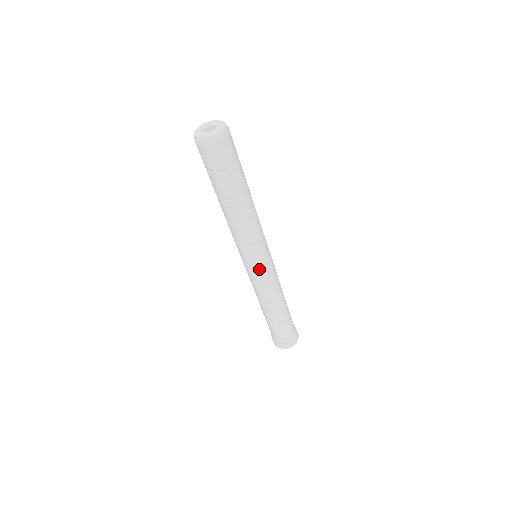
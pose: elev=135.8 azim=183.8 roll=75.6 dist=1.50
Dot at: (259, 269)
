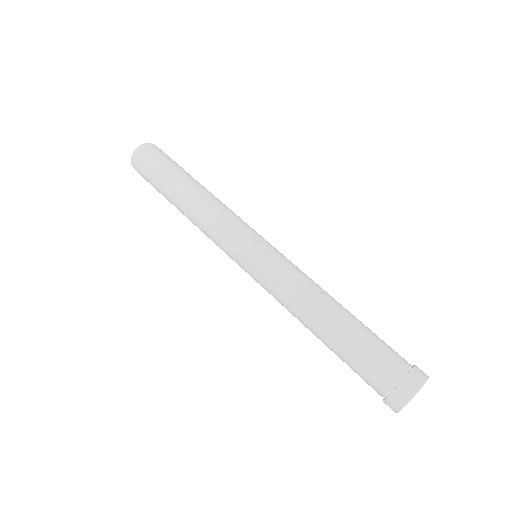
Dot at: (252, 259)
